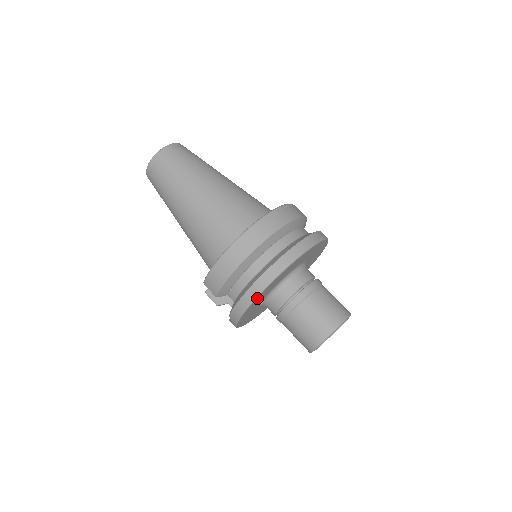
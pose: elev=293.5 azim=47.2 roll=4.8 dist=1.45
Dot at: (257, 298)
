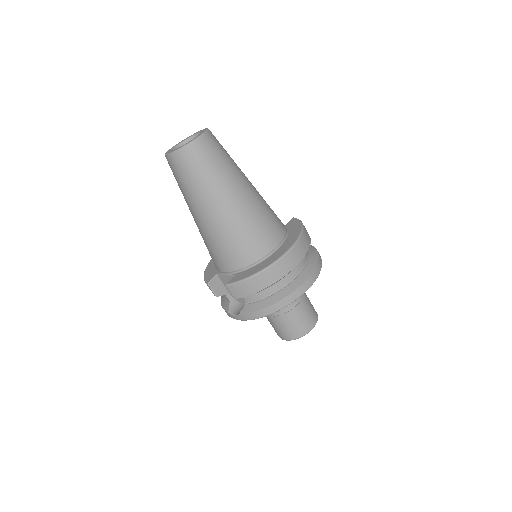
Dot at: (279, 309)
